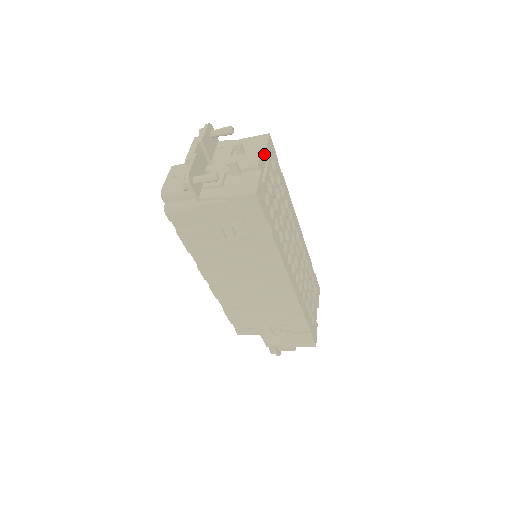
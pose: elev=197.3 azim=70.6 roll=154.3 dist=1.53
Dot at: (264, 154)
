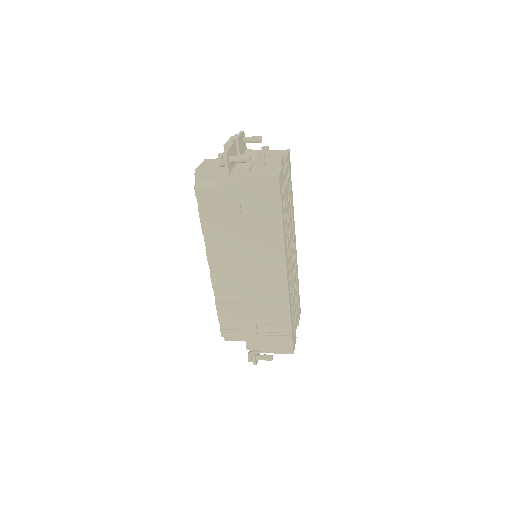
Dot at: (285, 159)
